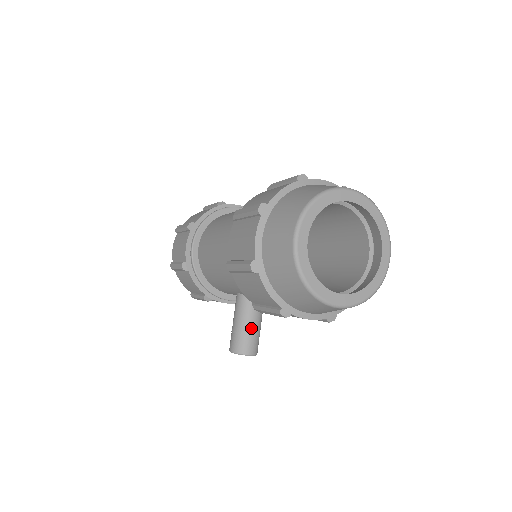
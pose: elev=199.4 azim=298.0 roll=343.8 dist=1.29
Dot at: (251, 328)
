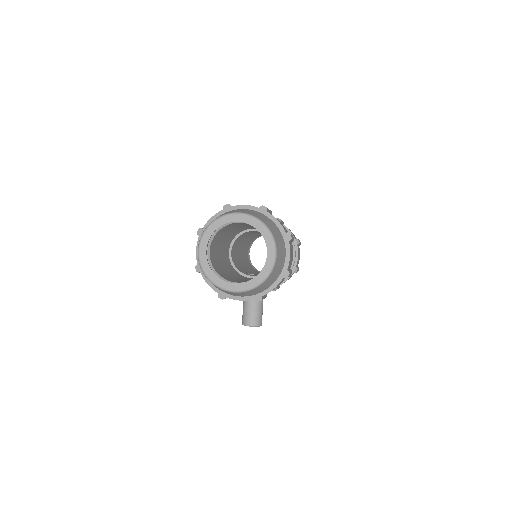
Dot at: (250, 307)
